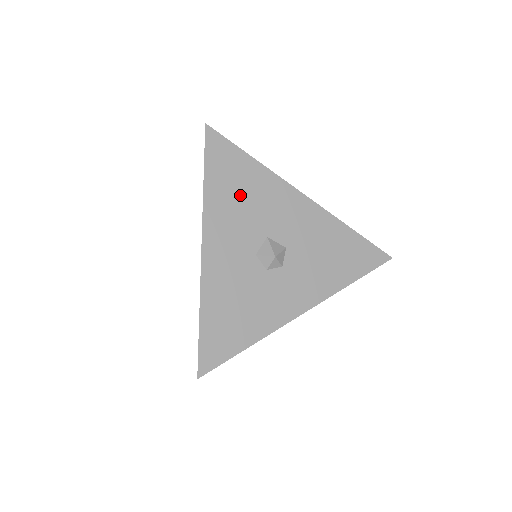
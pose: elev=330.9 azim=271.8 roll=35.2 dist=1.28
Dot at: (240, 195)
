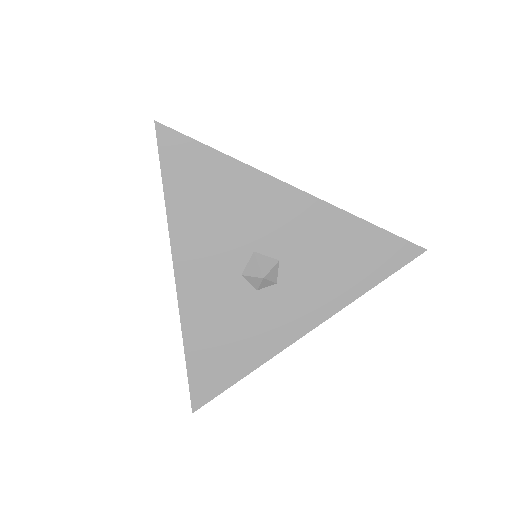
Dot at: (213, 206)
